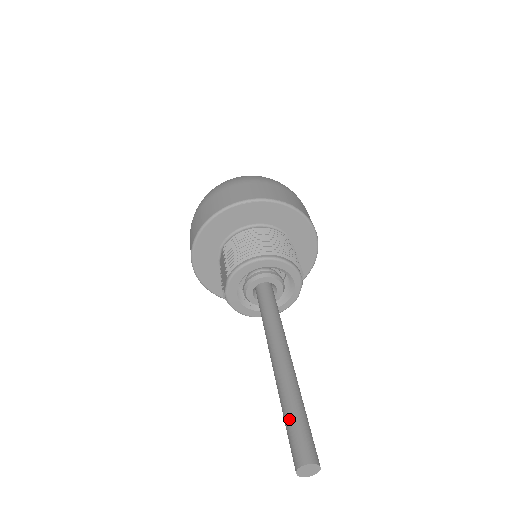
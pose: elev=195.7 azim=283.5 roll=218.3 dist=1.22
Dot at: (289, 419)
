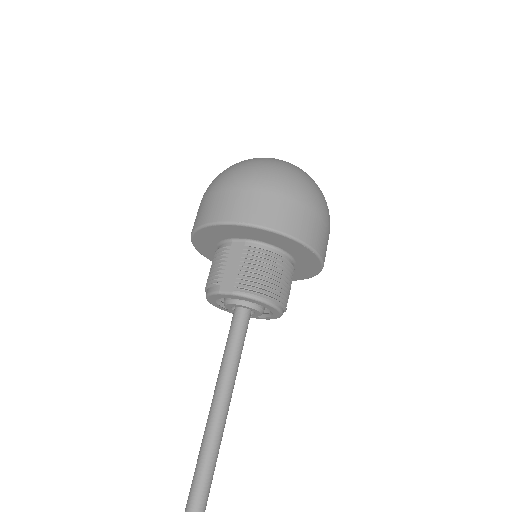
Dot at: (206, 470)
